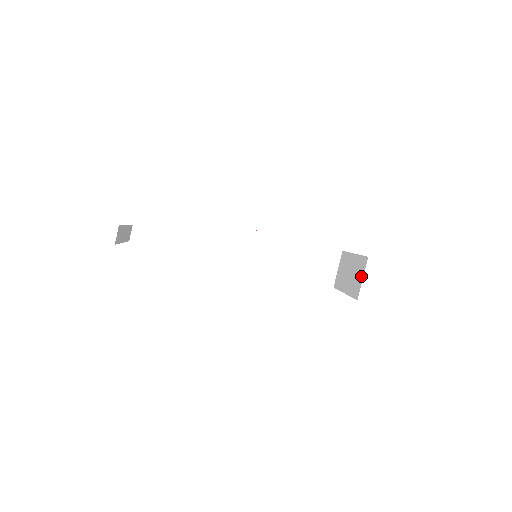
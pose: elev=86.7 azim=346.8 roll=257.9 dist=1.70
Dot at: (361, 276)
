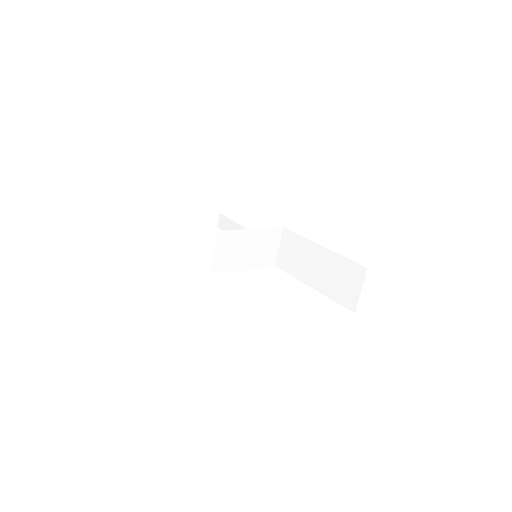
Dot at: occluded
